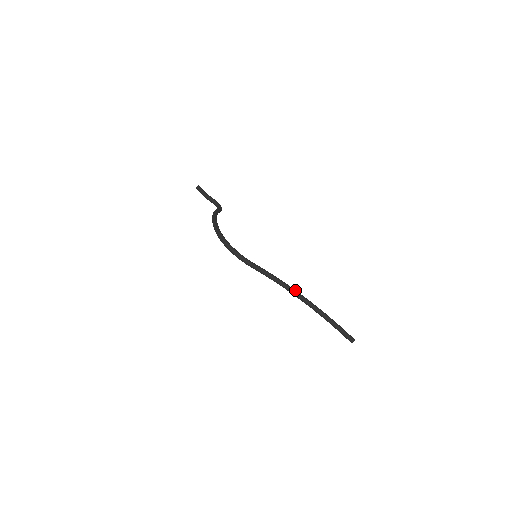
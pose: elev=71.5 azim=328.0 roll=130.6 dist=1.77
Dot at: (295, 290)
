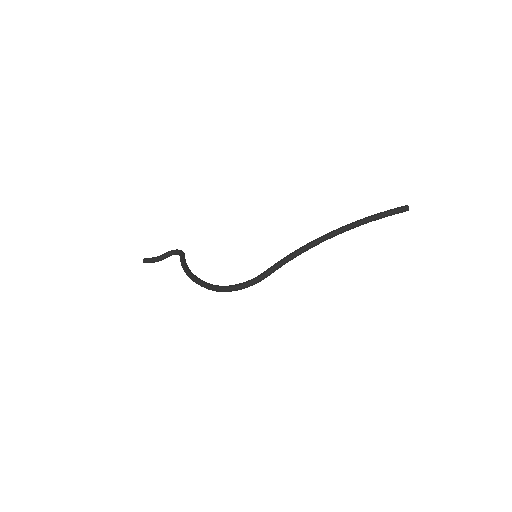
Dot at: (317, 239)
